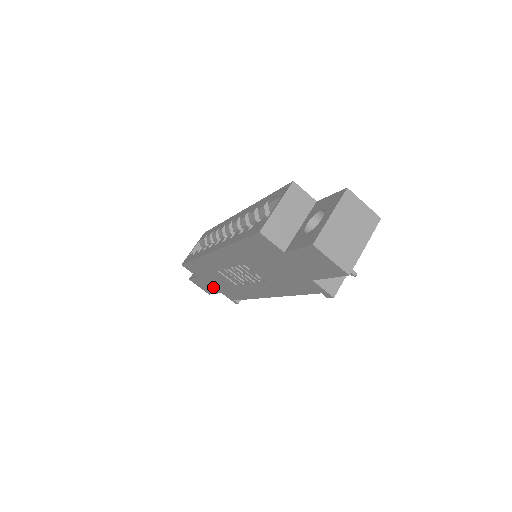
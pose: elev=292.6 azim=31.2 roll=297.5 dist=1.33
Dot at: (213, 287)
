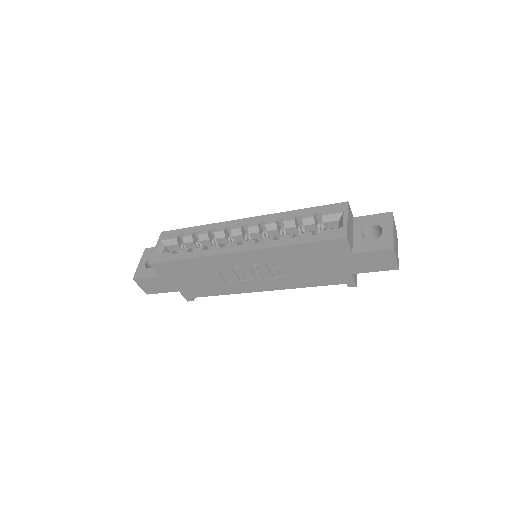
Dot at: (173, 286)
